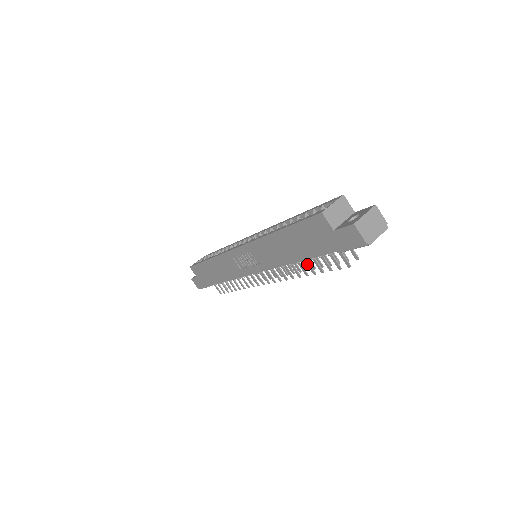
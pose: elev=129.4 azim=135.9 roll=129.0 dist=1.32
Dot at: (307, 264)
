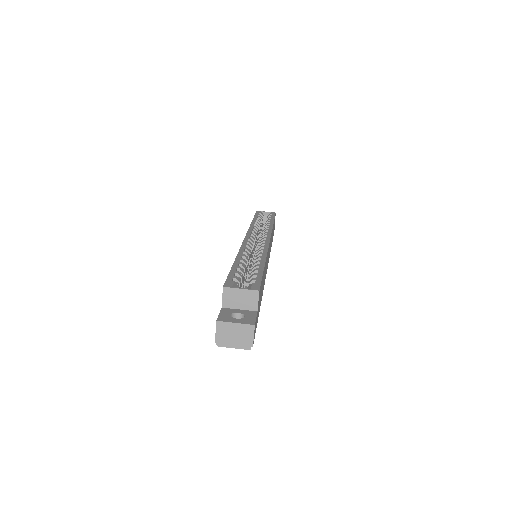
Dot at: occluded
